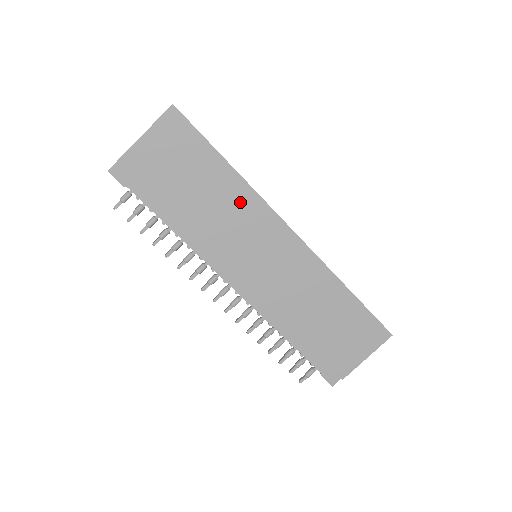
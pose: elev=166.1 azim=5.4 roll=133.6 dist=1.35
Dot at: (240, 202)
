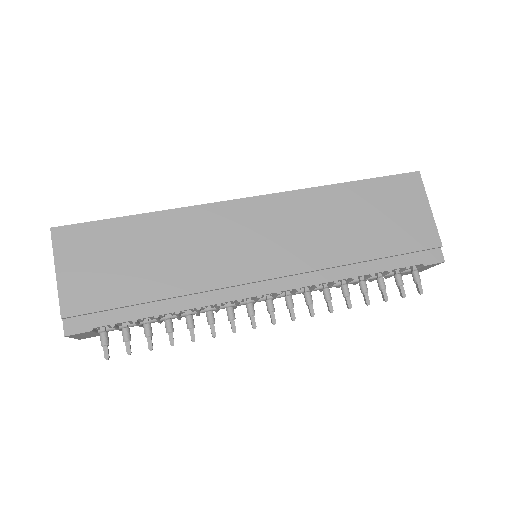
Dot at: (187, 228)
